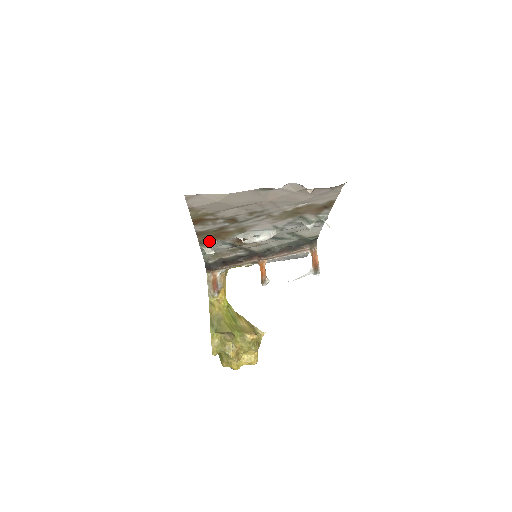
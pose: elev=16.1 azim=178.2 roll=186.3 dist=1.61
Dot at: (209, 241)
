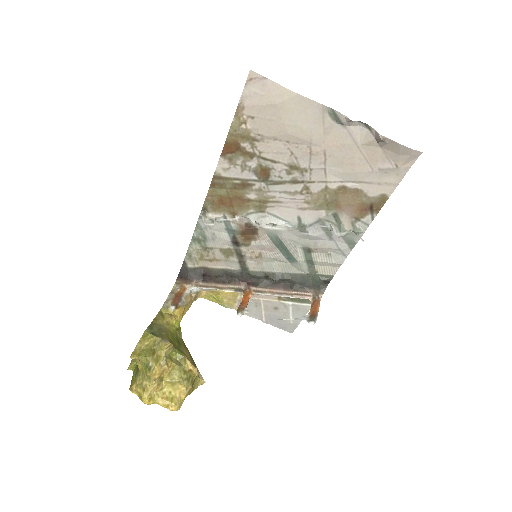
Dot at: (215, 210)
